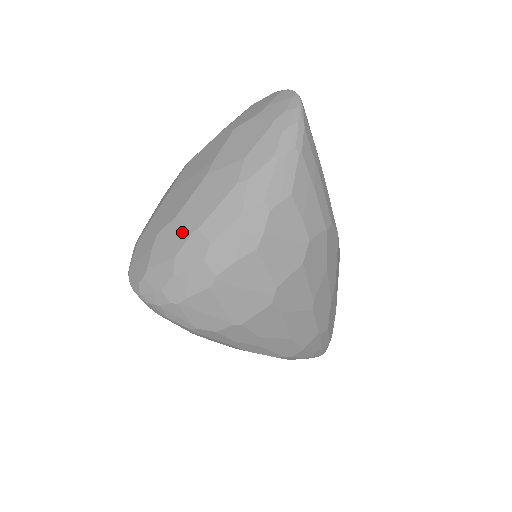
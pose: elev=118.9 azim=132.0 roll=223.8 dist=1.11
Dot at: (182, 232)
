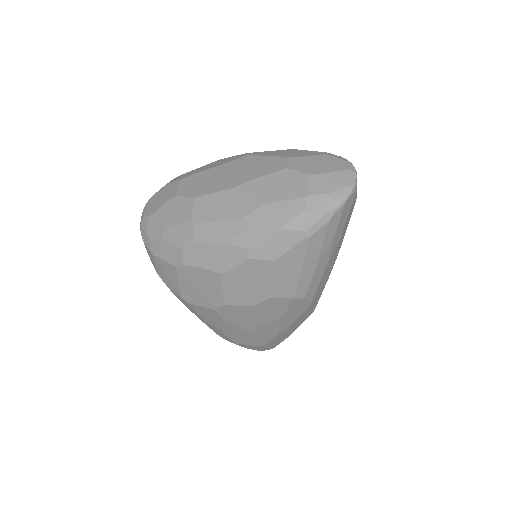
Dot at: (186, 214)
